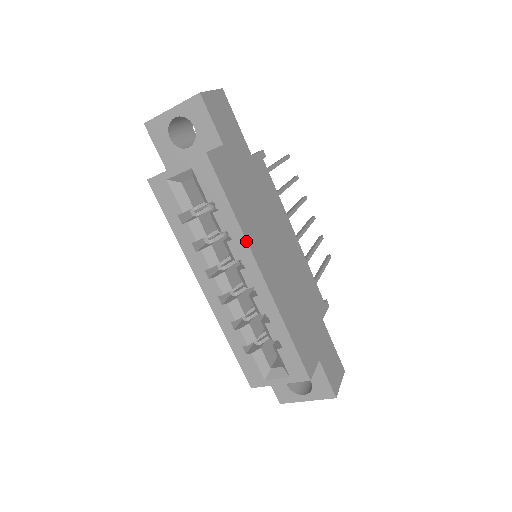
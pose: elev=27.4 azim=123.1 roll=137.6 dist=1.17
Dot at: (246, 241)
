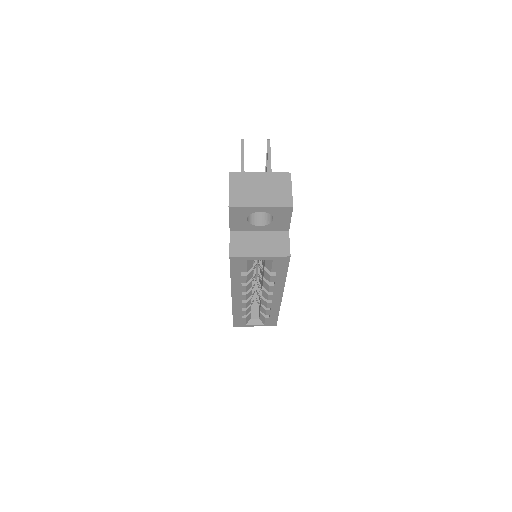
Dot at: occluded
